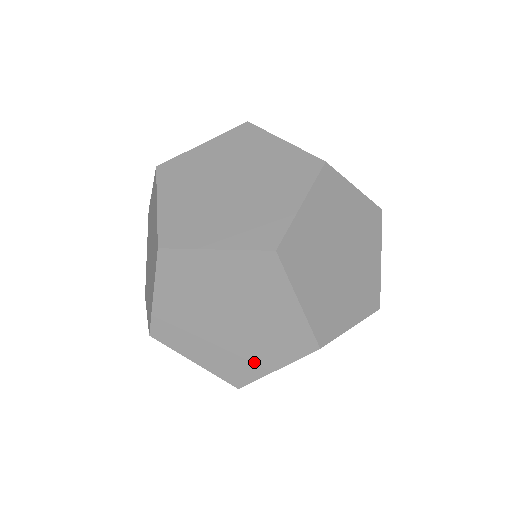
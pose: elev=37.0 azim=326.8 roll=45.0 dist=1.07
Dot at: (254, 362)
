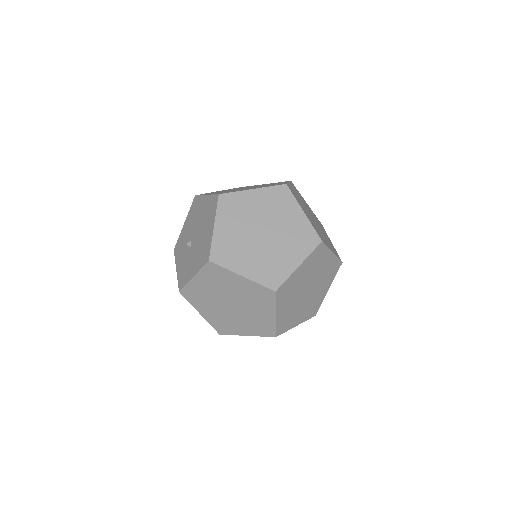
Dot at: occluded
